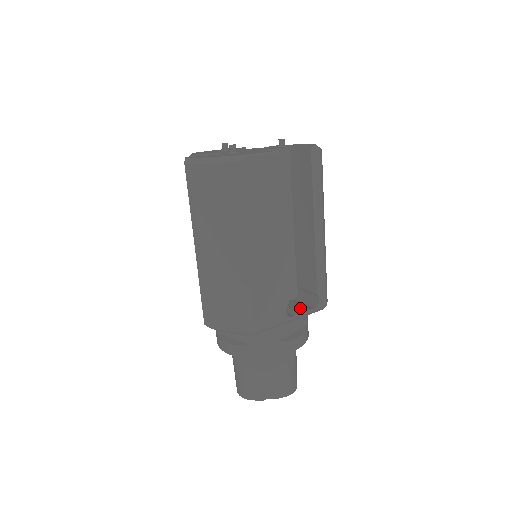
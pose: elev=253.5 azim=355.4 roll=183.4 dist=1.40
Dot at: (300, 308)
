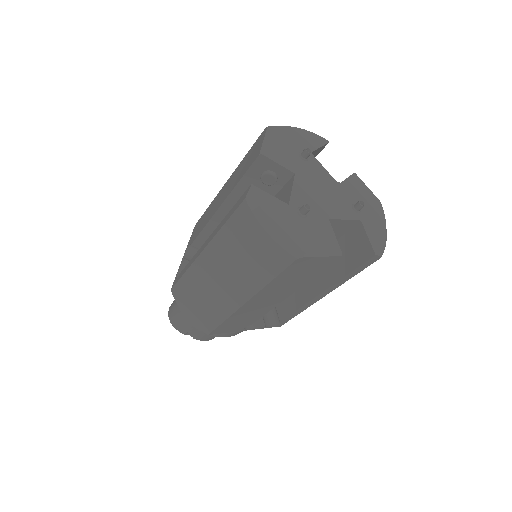
Dot at: (259, 322)
